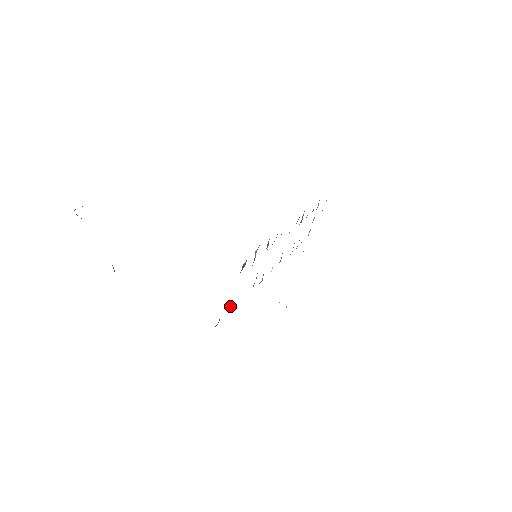
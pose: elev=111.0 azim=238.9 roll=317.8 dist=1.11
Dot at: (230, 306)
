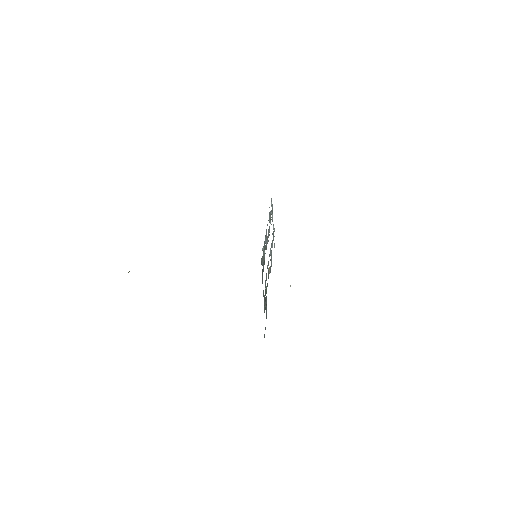
Dot at: (266, 292)
